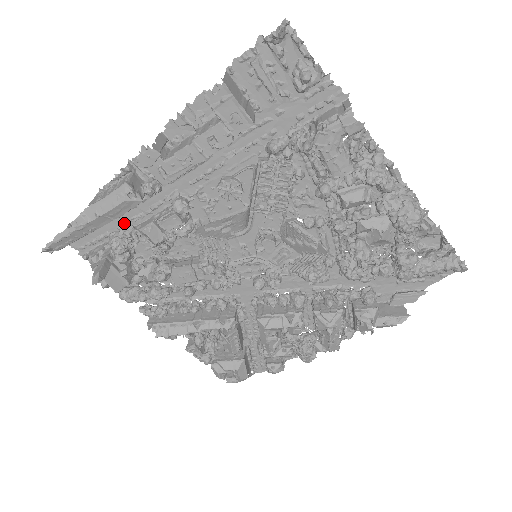
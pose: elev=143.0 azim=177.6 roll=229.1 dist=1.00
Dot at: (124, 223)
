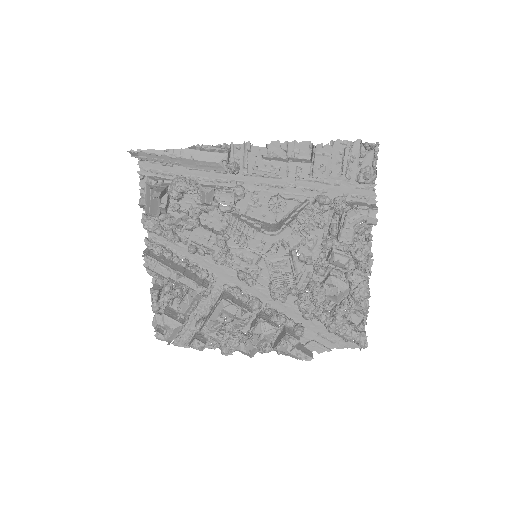
Dot at: (191, 176)
